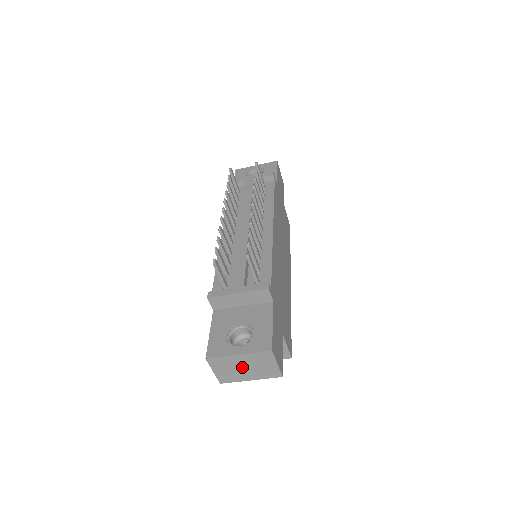
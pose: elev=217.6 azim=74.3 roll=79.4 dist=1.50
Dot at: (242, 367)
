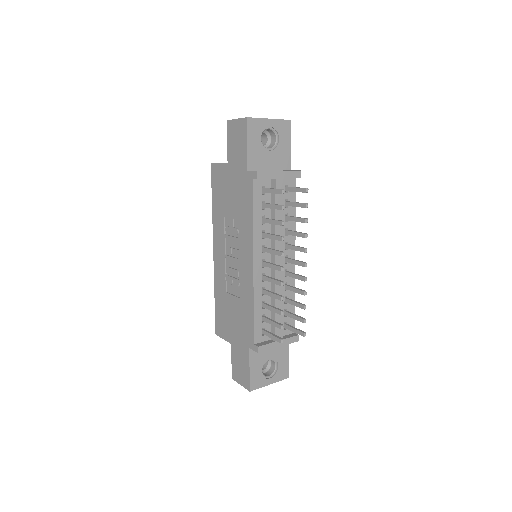
Dot at: occluded
